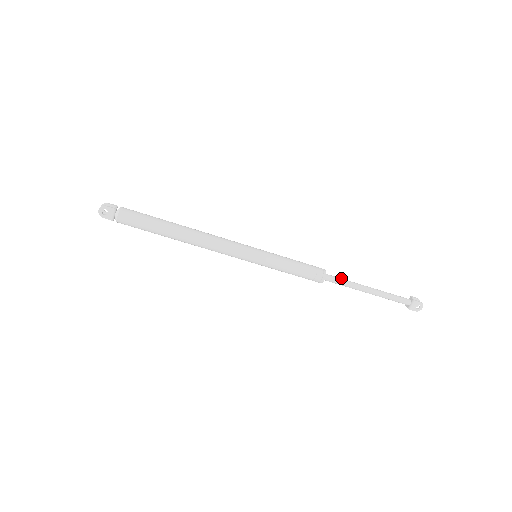
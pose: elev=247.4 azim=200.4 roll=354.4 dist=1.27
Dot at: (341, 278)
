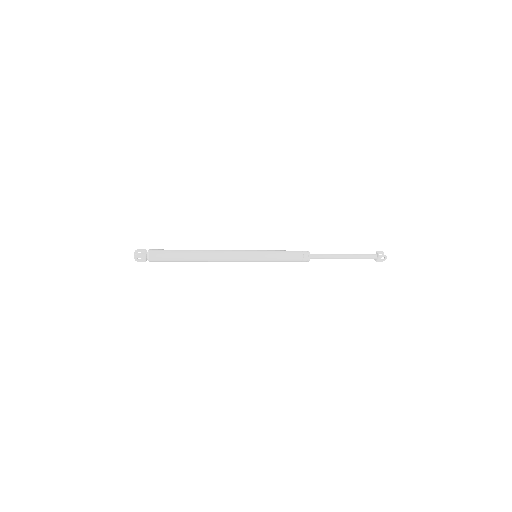
Dot at: (322, 254)
